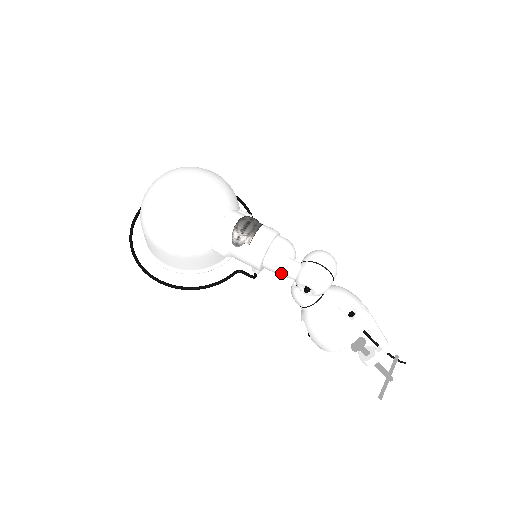
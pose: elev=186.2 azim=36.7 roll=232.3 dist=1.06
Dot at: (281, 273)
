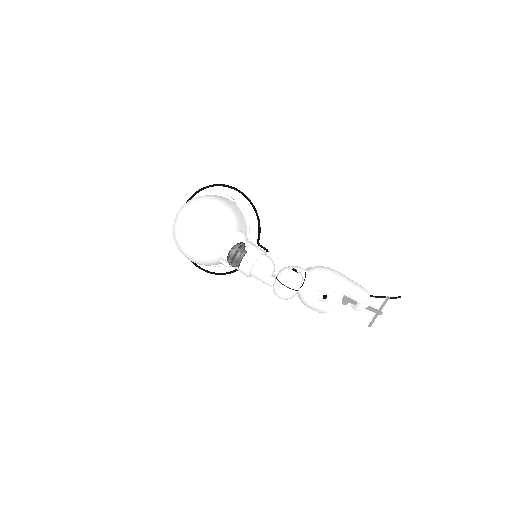
Dot at: (264, 282)
